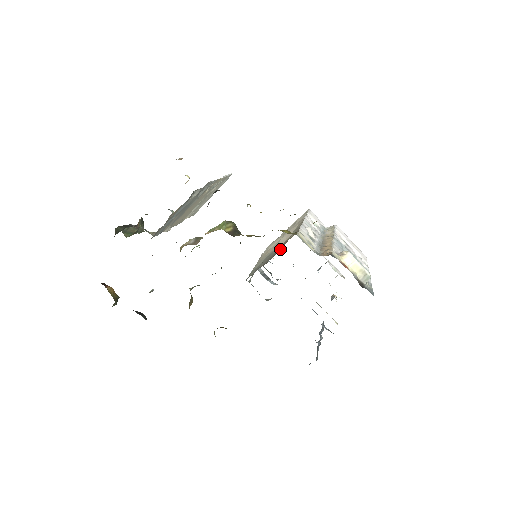
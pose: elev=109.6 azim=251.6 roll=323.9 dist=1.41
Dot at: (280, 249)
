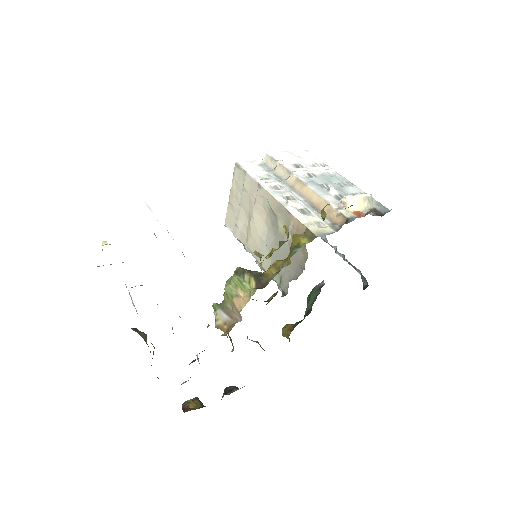
Dot at: (302, 252)
